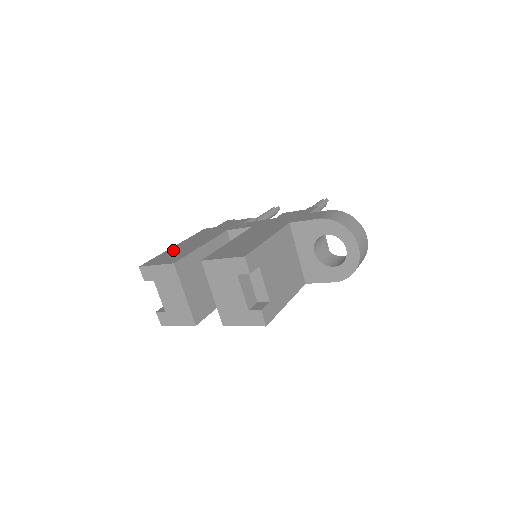
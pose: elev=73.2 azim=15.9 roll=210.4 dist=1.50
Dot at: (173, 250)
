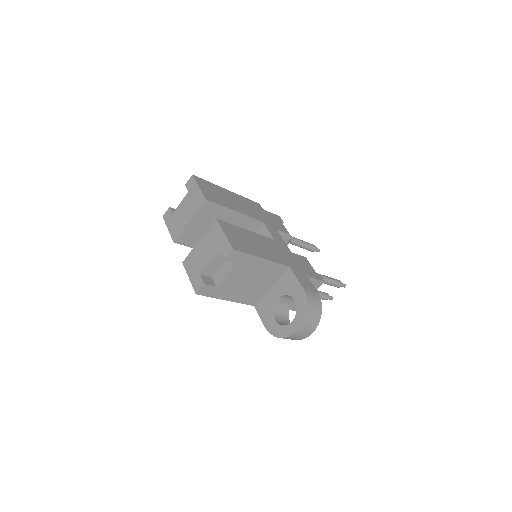
Dot at: (222, 191)
